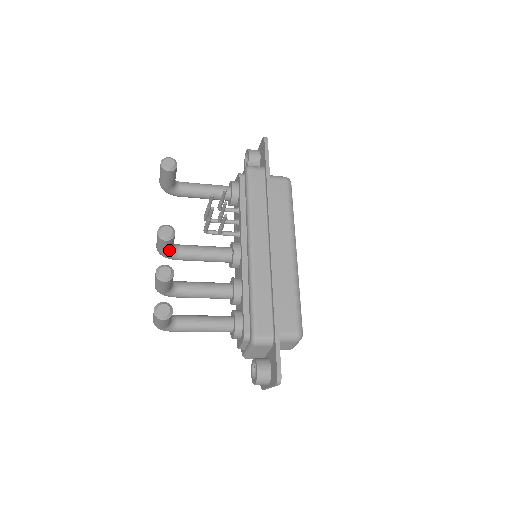
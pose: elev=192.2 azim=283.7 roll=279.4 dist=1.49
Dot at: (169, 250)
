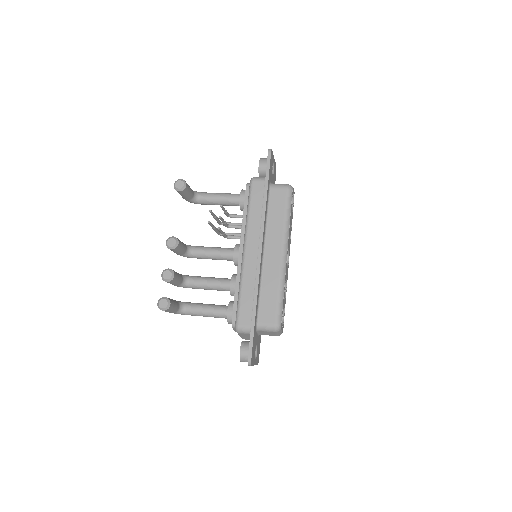
Dot at: (182, 253)
